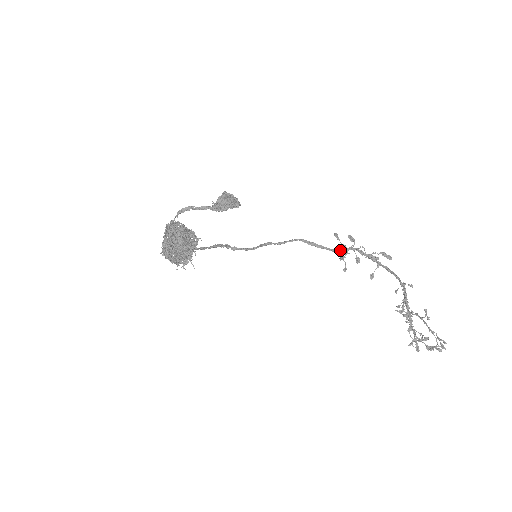
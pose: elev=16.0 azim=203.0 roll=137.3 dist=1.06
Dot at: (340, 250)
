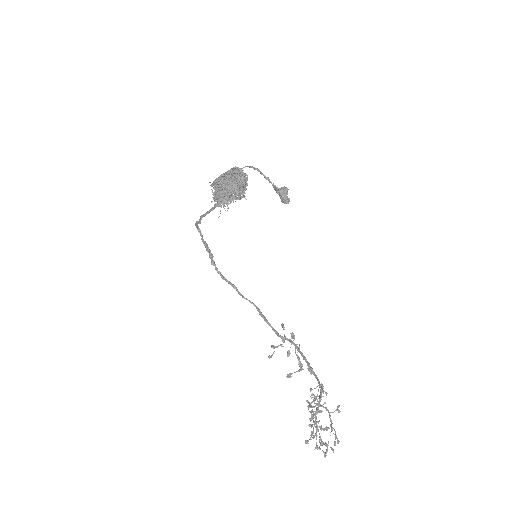
Dot at: occluded
